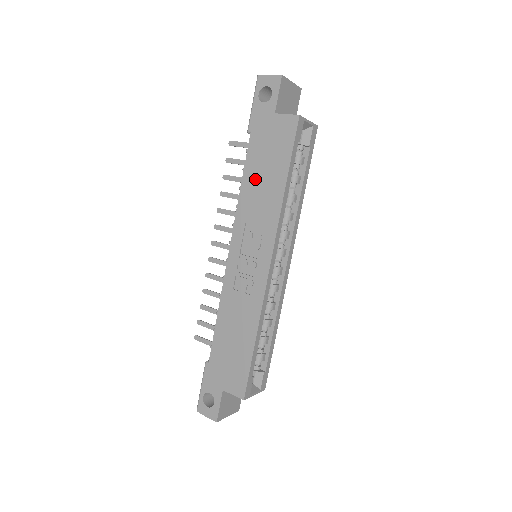
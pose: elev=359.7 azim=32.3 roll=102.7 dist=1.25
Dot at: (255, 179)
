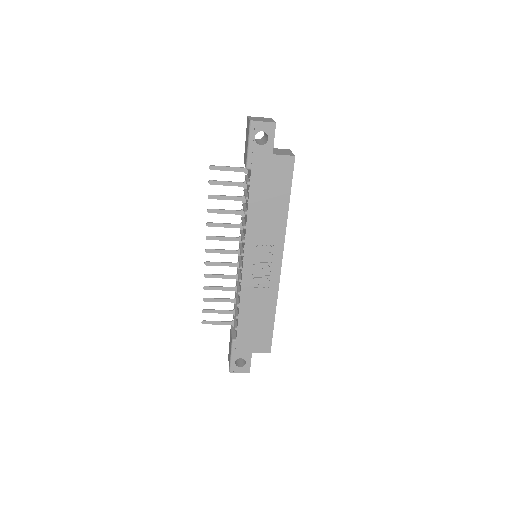
Dot at: (261, 206)
